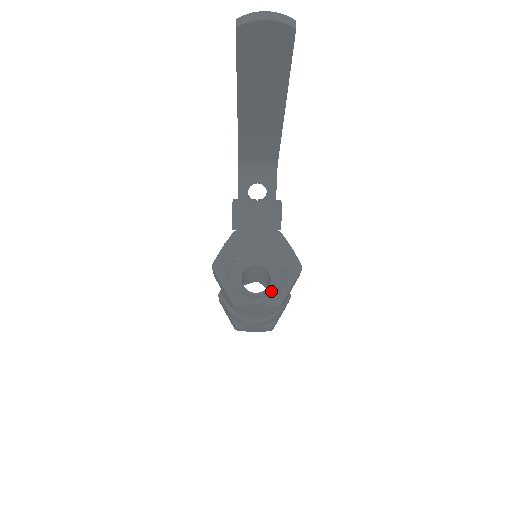
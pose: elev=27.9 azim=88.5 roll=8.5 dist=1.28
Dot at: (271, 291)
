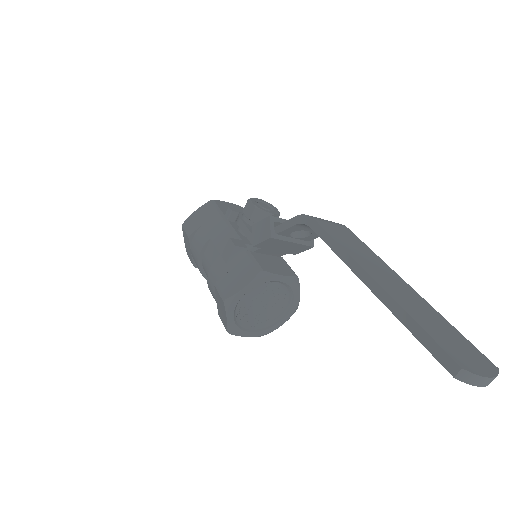
Dot at: (263, 325)
